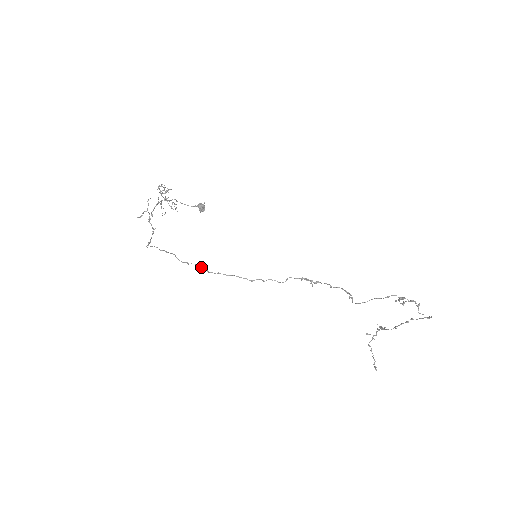
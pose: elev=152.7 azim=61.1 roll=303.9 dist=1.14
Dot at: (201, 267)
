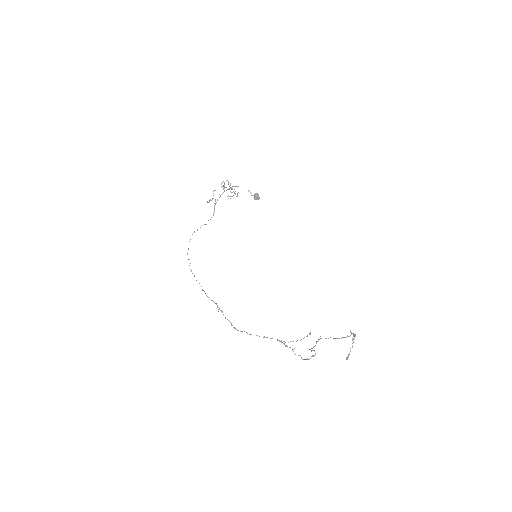
Dot at: occluded
